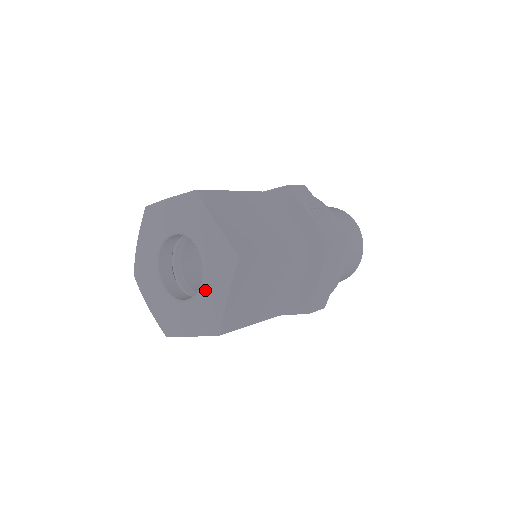
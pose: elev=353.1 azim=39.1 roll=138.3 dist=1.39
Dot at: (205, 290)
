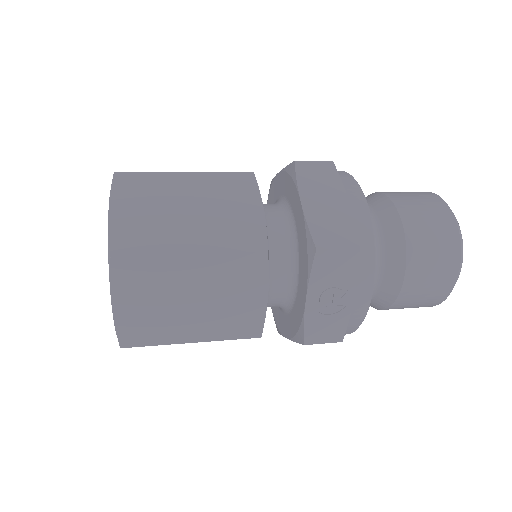
Dot at: occluded
